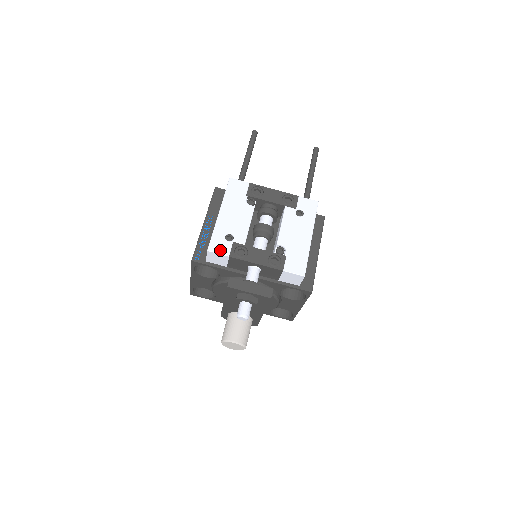
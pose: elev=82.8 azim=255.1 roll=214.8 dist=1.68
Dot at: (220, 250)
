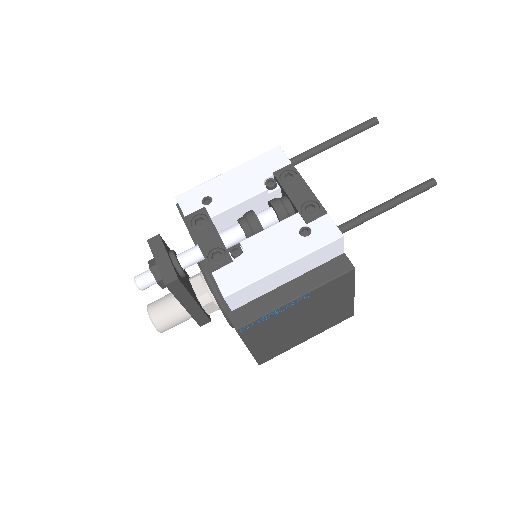
Dot at: (185, 205)
